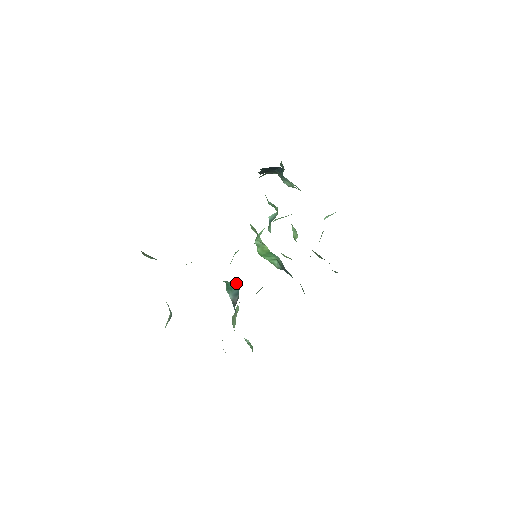
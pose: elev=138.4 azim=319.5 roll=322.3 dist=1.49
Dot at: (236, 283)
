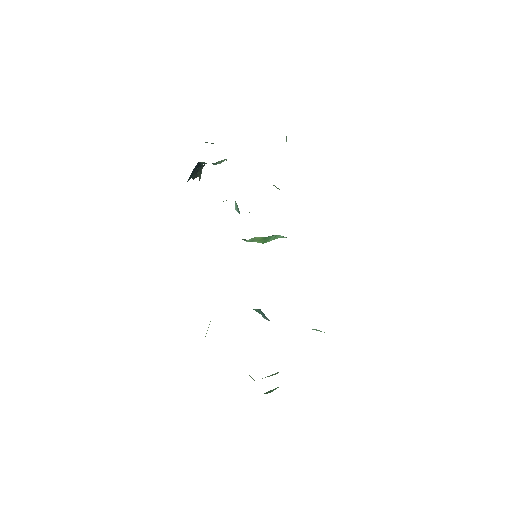
Dot at: occluded
